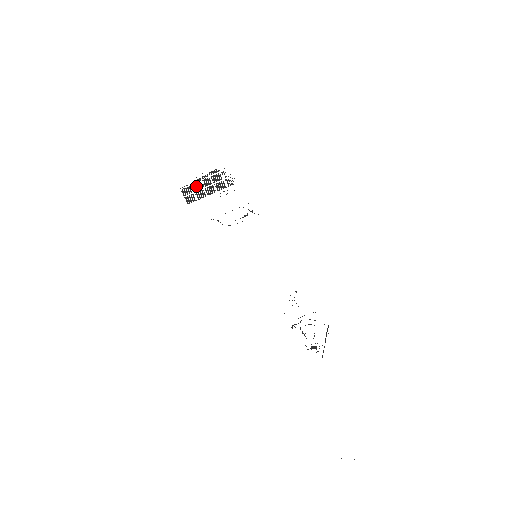
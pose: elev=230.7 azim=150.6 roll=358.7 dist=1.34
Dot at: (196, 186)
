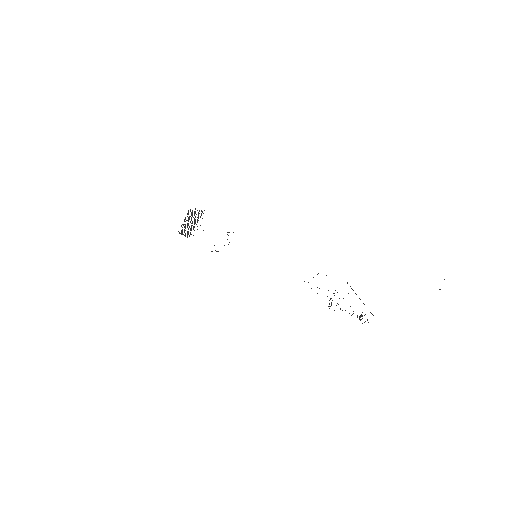
Dot at: (185, 228)
